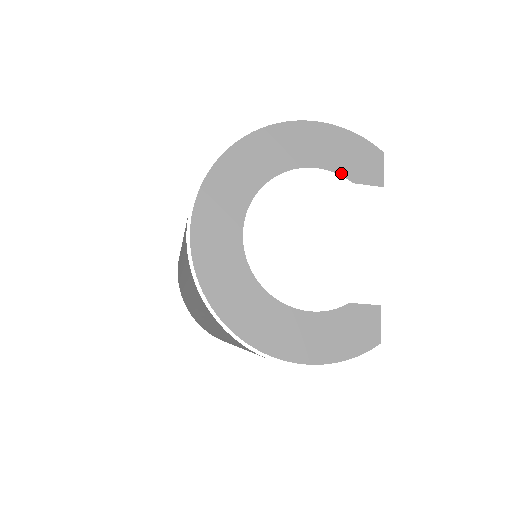
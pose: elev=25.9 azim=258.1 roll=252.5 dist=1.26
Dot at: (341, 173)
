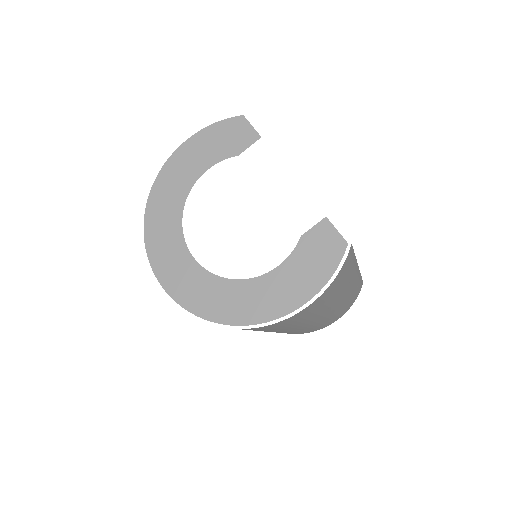
Dot at: (225, 157)
